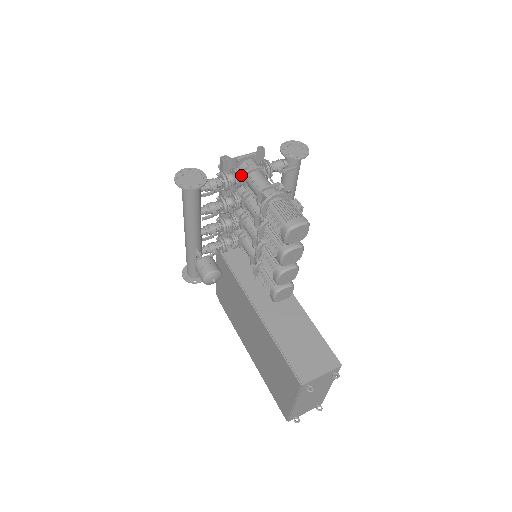
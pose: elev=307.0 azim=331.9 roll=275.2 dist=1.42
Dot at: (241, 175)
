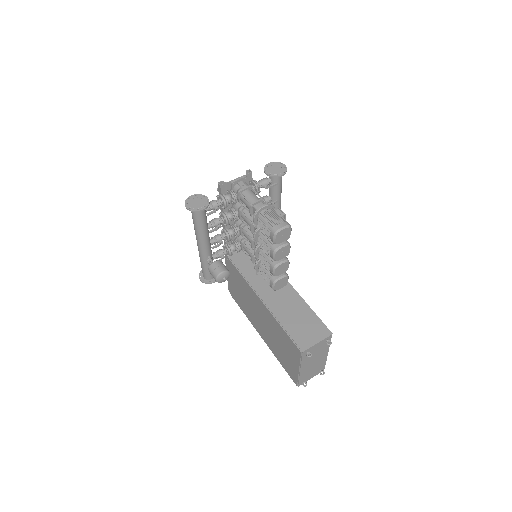
Dot at: (235, 195)
